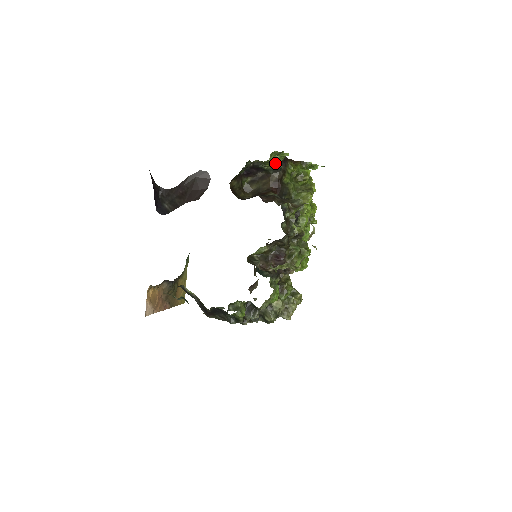
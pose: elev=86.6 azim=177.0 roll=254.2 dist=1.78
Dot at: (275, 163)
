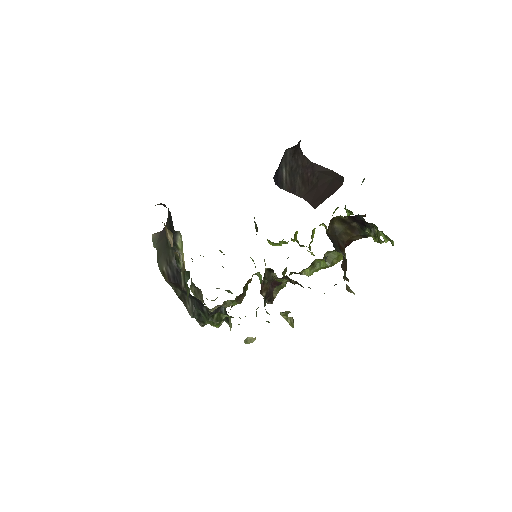
Dot at: occluded
